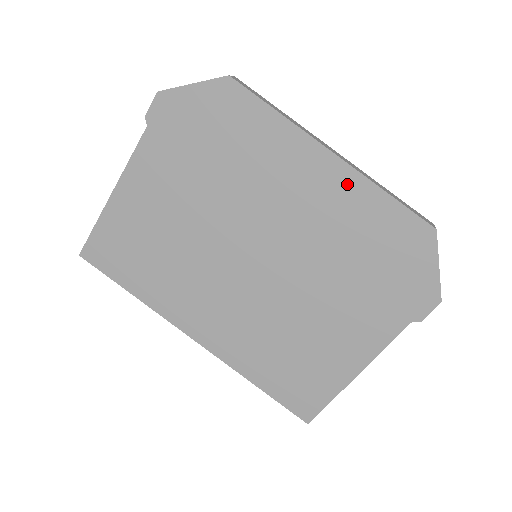
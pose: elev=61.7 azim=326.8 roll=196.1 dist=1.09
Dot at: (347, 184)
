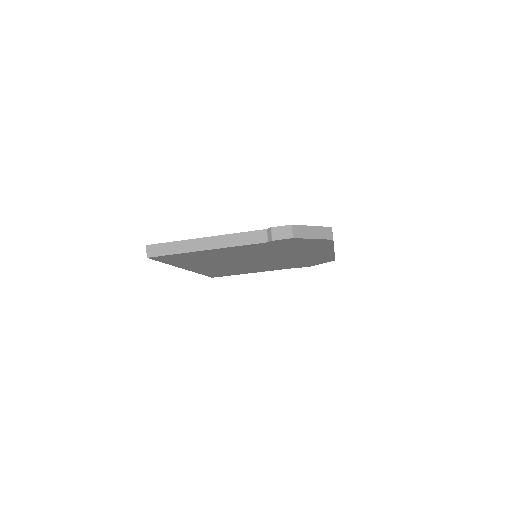
Dot at: (326, 255)
